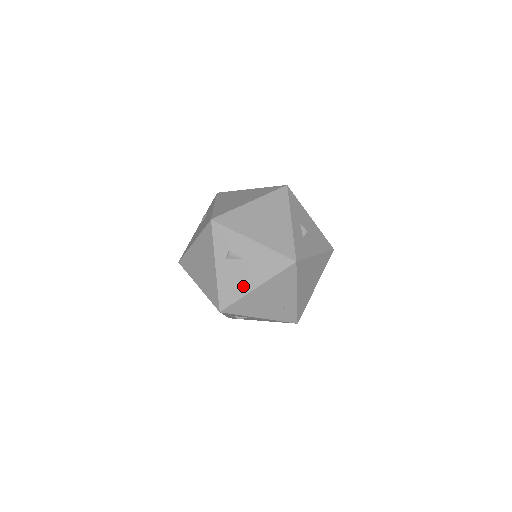
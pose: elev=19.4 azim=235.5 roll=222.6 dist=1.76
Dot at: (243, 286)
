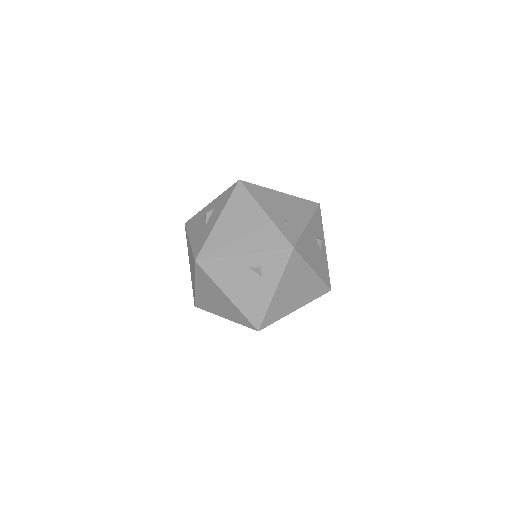
Dot at: occluded
